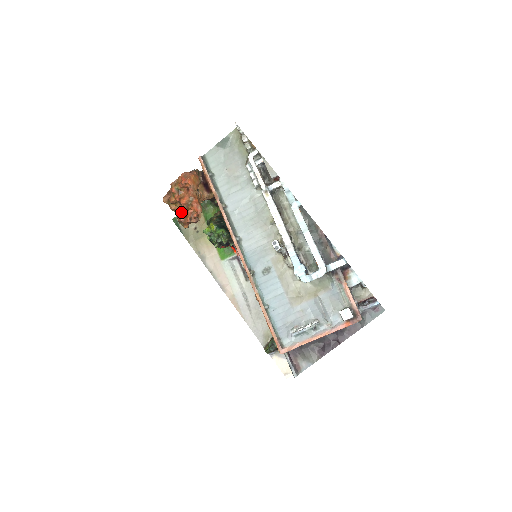
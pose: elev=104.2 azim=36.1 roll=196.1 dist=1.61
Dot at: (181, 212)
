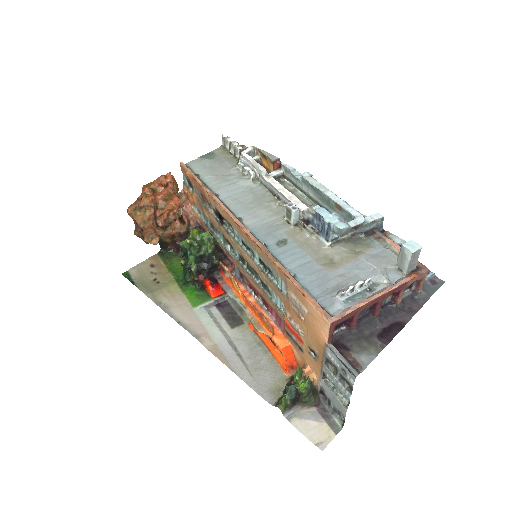
Dot at: (150, 222)
